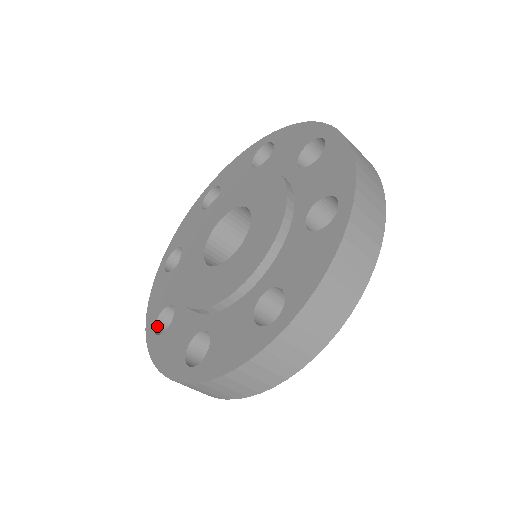
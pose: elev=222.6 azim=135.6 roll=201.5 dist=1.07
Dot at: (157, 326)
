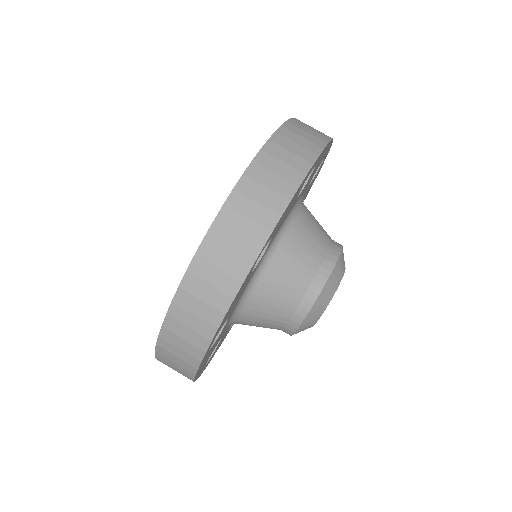
Dot at: occluded
